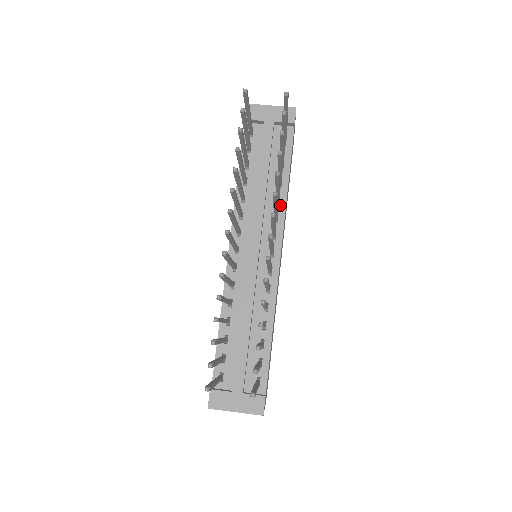
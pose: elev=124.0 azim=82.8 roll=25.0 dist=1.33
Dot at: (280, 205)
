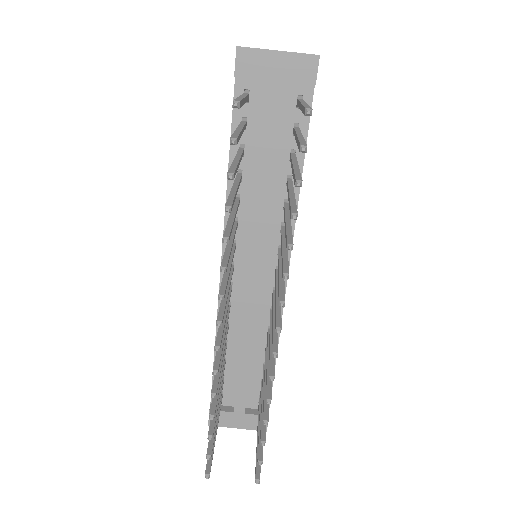
Dot at: occluded
